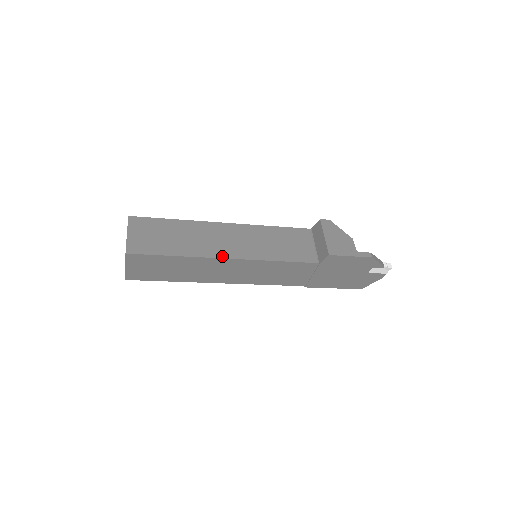
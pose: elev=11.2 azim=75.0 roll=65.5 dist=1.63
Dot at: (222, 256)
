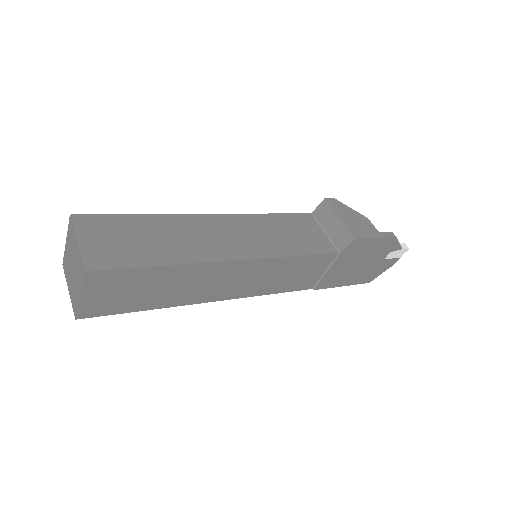
Dot at: (226, 258)
